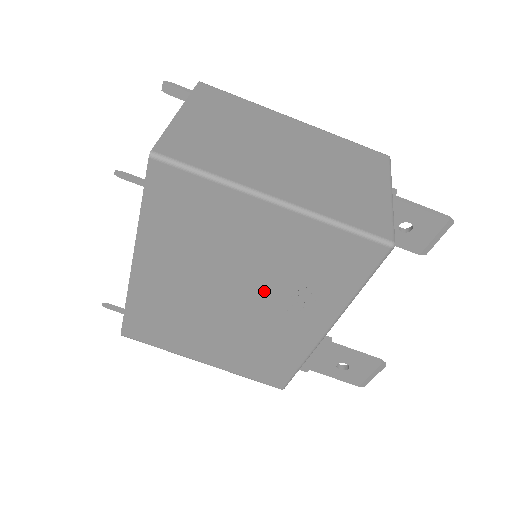
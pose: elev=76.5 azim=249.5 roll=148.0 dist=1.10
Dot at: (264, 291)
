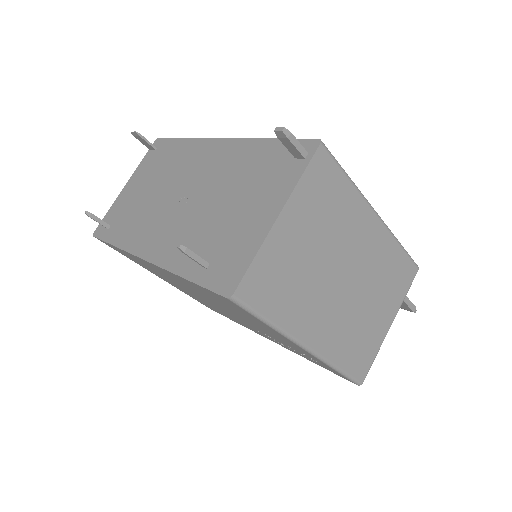
Dot at: (248, 324)
